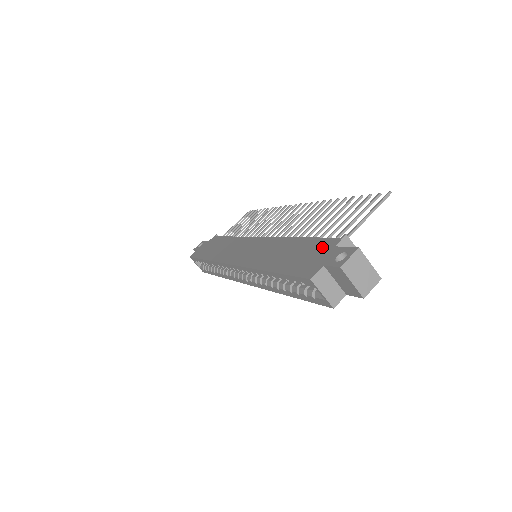
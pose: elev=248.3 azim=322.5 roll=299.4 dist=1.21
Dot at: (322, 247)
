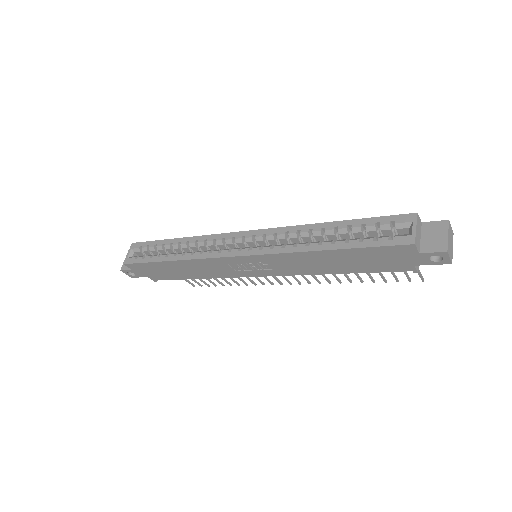
Dot at: occluded
